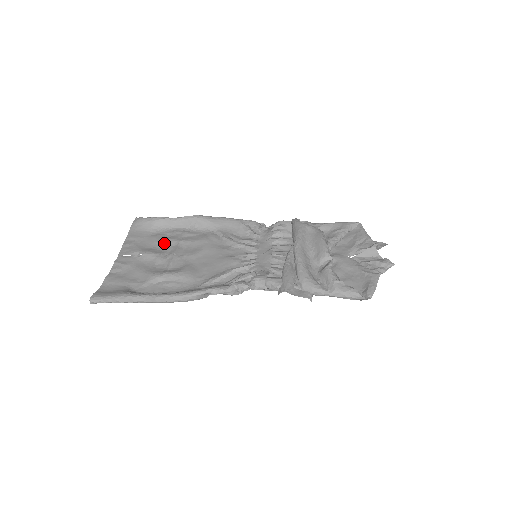
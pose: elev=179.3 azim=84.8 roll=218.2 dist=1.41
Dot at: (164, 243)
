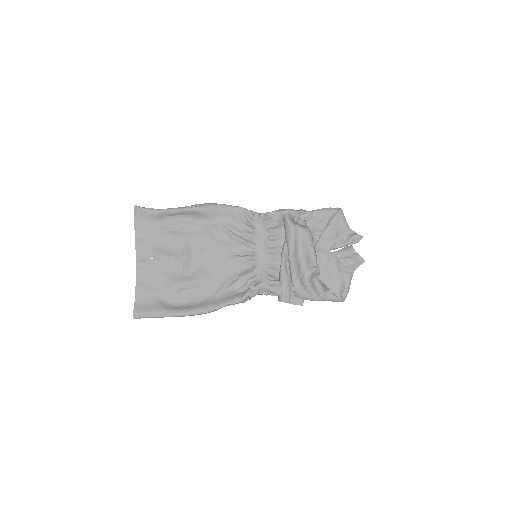
Dot at: (172, 241)
